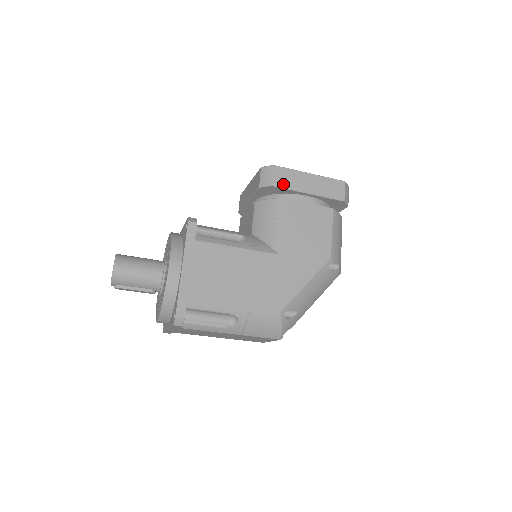
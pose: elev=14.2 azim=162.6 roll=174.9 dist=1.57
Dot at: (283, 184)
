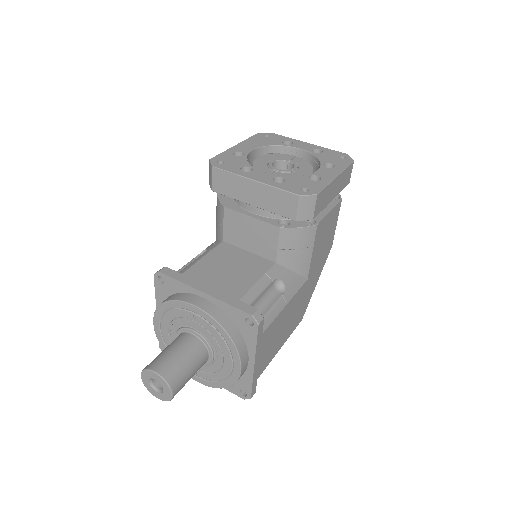
Dot at: (320, 210)
